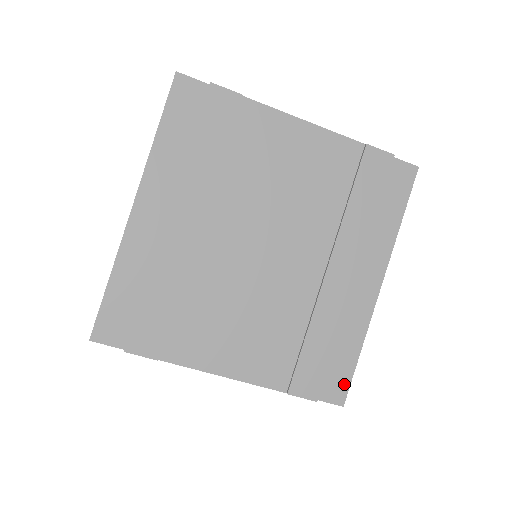
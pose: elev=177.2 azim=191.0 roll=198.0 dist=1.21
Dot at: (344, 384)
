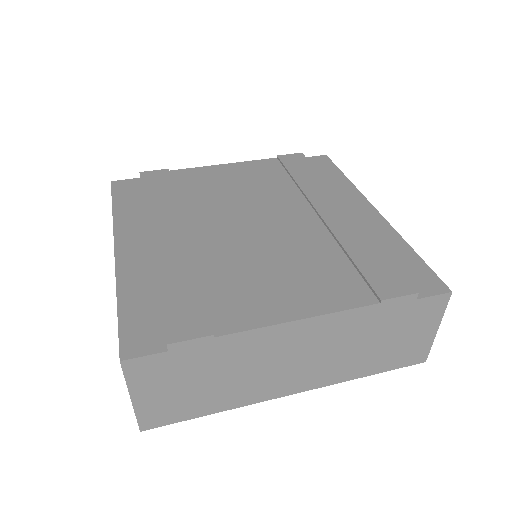
Dot at: (429, 276)
